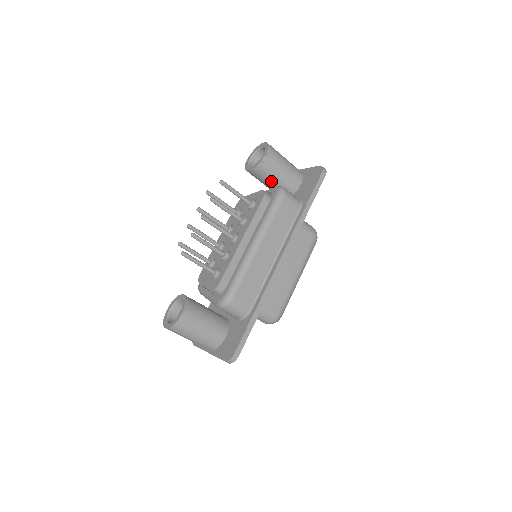
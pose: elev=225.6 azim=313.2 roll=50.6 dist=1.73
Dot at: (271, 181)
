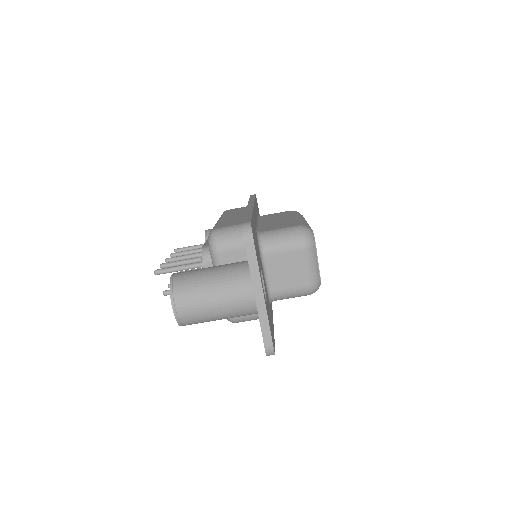
Dot at: occluded
